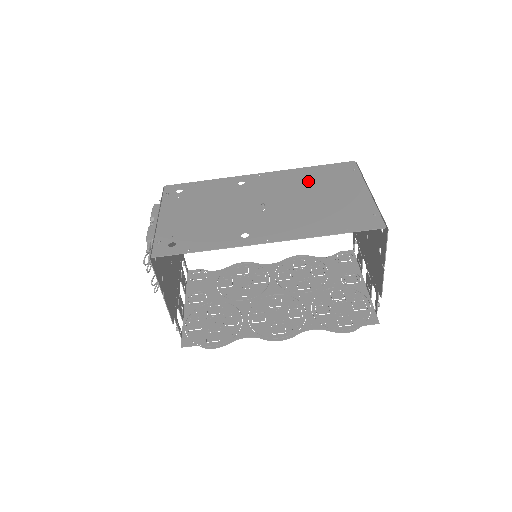
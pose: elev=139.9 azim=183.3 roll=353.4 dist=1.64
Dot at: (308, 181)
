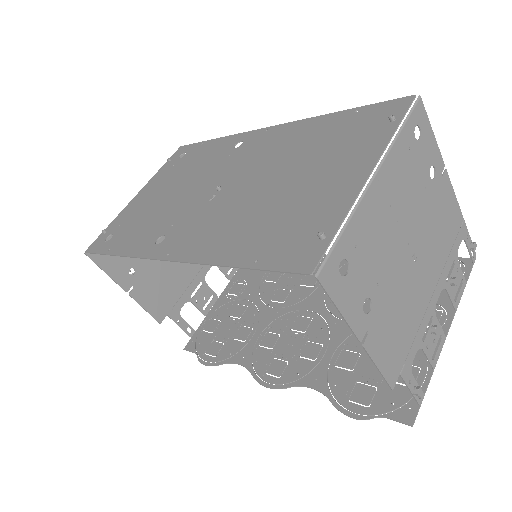
Dot at: (306, 144)
